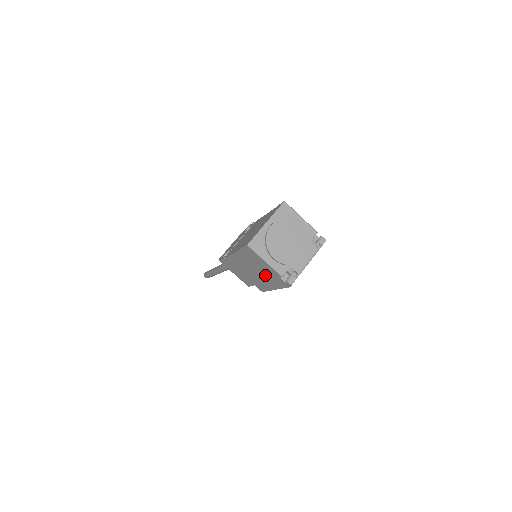
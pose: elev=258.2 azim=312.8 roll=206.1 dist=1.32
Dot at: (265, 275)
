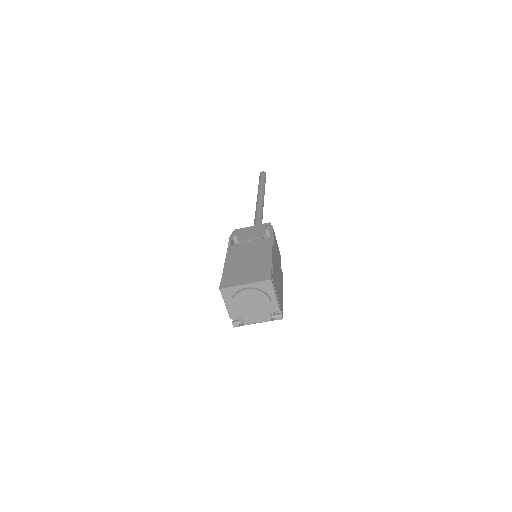
Dot at: occluded
